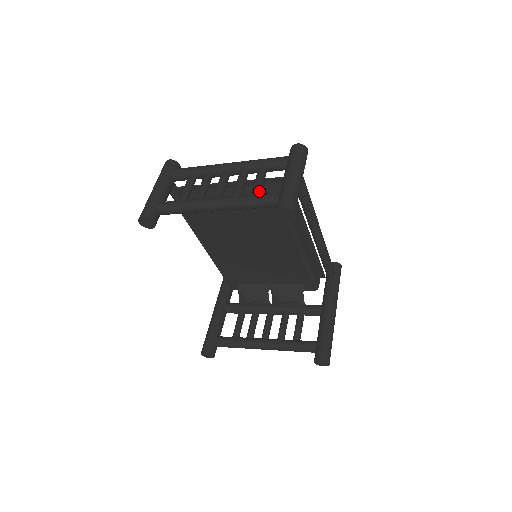
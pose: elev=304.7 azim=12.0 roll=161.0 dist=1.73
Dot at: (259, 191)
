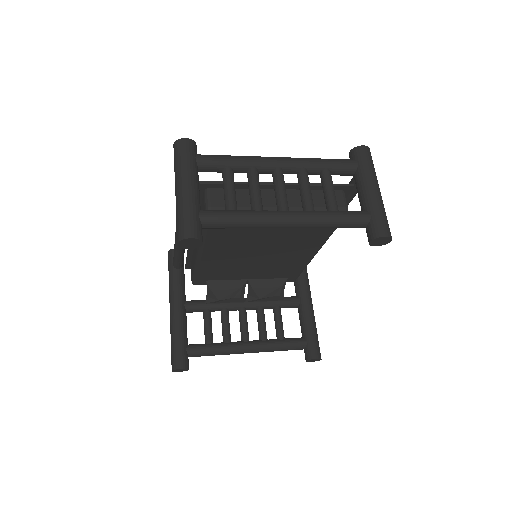
Dot at: (337, 206)
